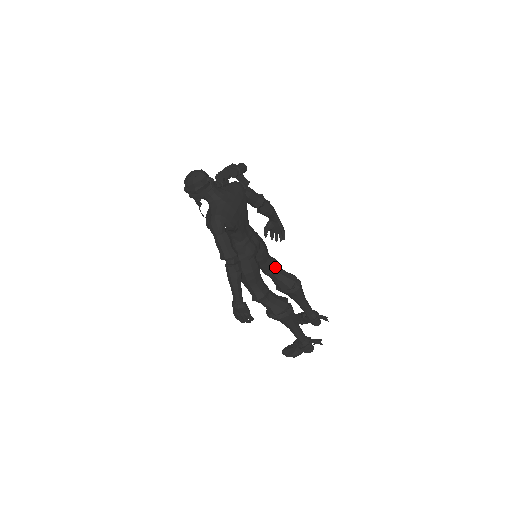
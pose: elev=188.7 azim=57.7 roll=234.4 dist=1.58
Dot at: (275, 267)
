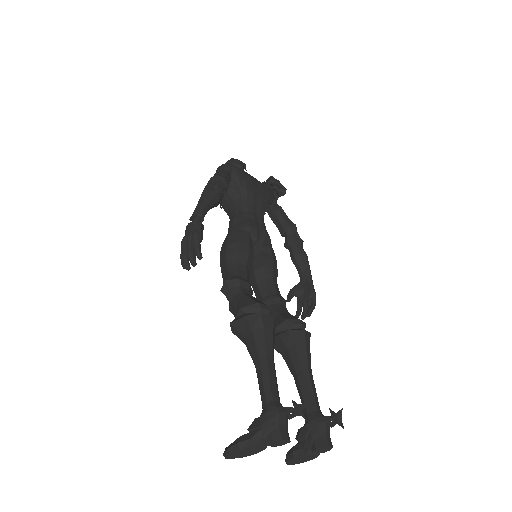
Dot at: (278, 296)
